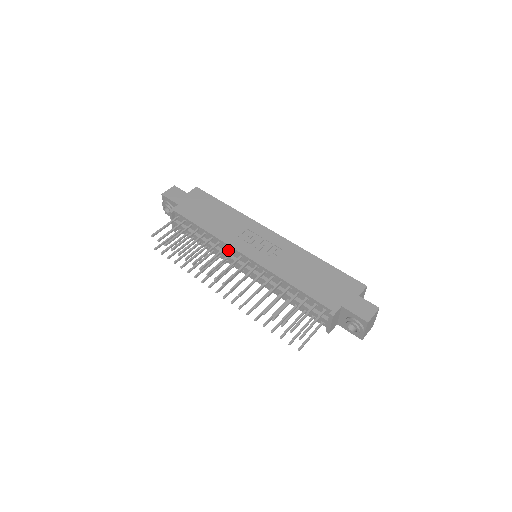
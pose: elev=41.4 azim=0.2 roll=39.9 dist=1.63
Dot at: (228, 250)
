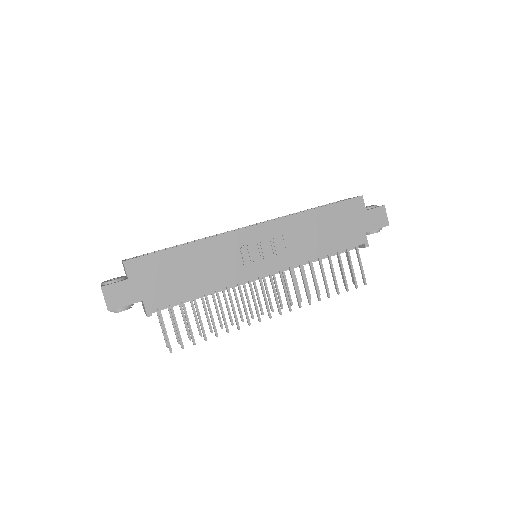
Dot at: occluded
